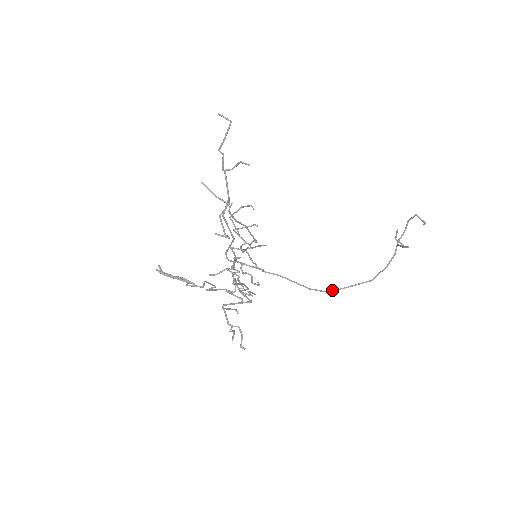
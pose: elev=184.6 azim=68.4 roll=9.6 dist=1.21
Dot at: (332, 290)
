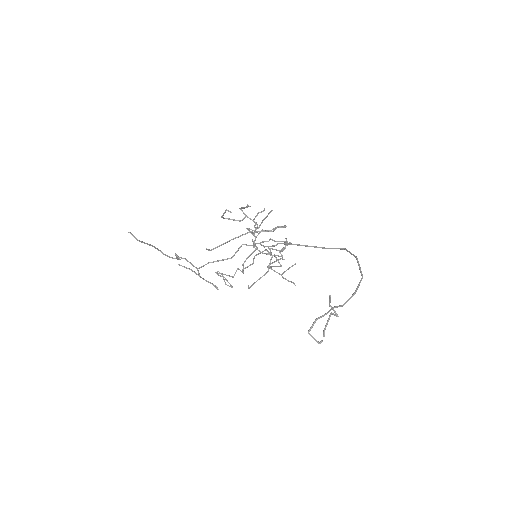
Dot at: occluded
